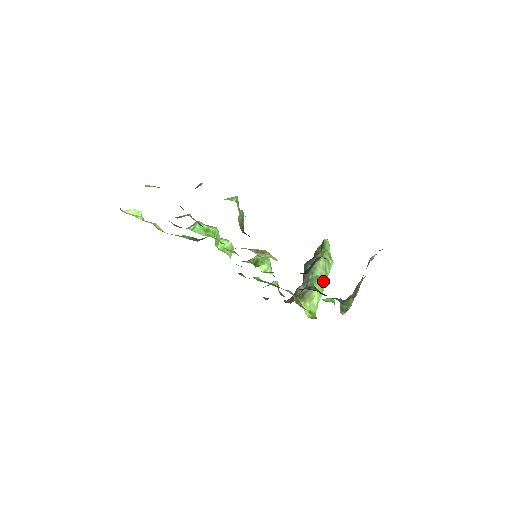
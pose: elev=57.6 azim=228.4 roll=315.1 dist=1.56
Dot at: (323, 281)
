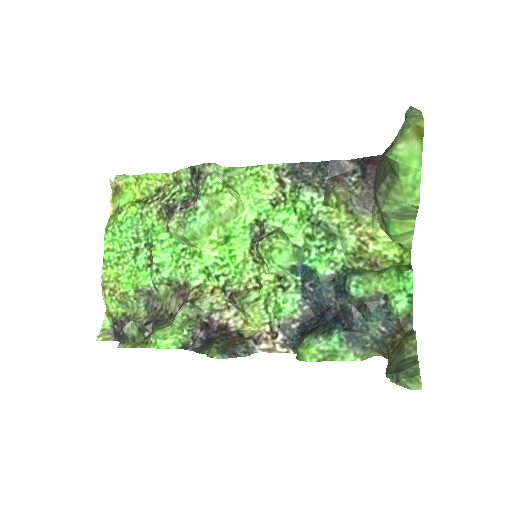
Dot at: (405, 226)
